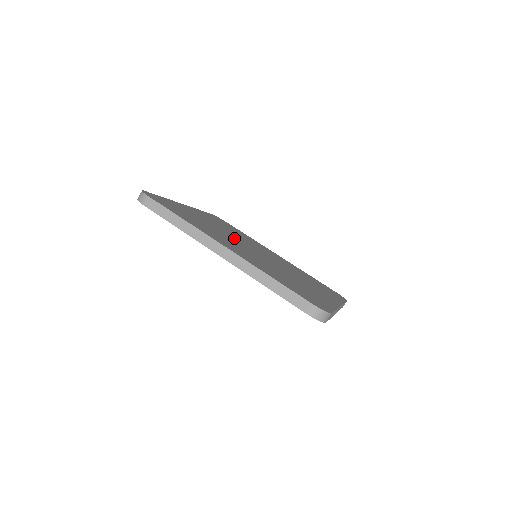
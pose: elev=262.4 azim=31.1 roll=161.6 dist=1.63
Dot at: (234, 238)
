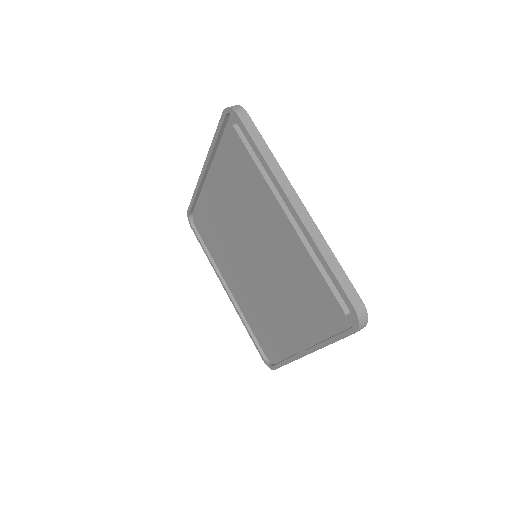
Dot at: occluded
